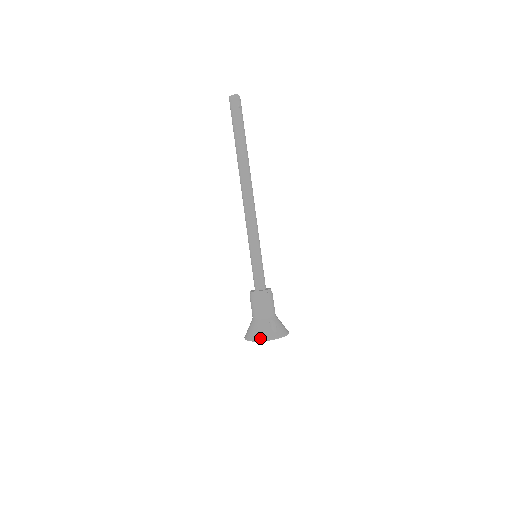
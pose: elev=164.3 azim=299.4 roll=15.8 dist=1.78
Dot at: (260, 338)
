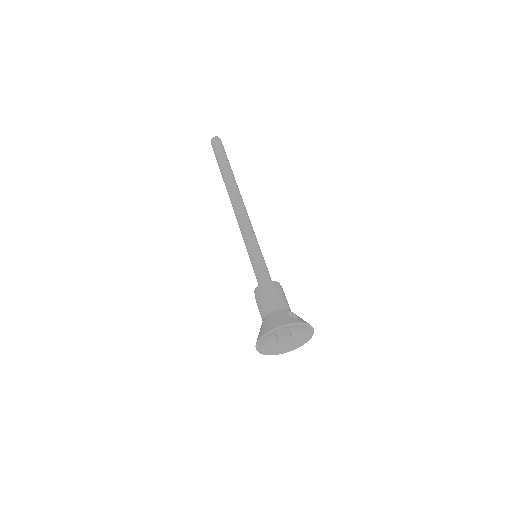
Dot at: (278, 325)
